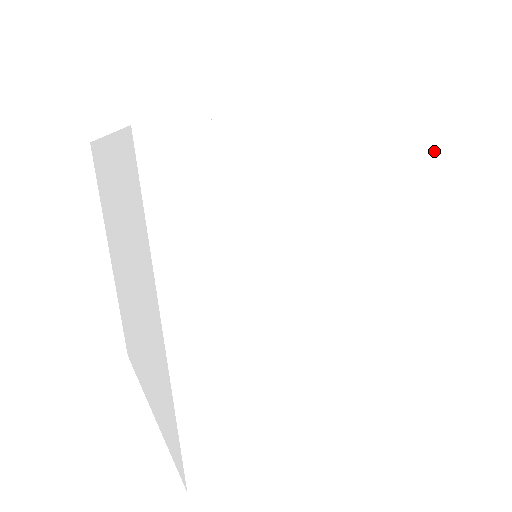
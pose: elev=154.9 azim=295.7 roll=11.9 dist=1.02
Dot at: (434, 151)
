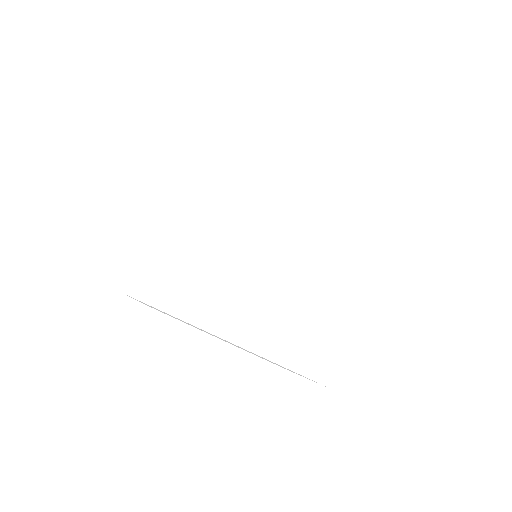
Dot at: occluded
